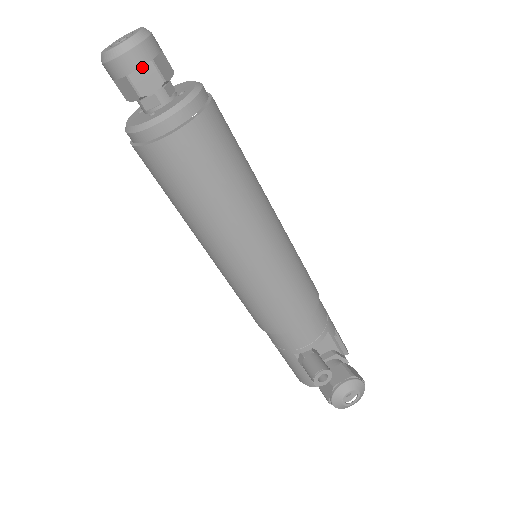
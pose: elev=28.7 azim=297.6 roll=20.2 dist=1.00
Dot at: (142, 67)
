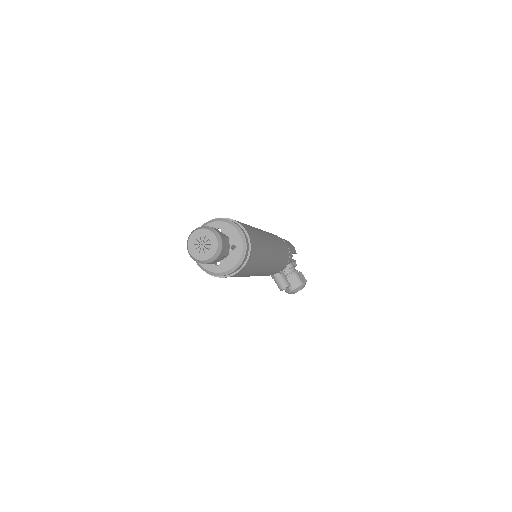
Dot at: (217, 259)
